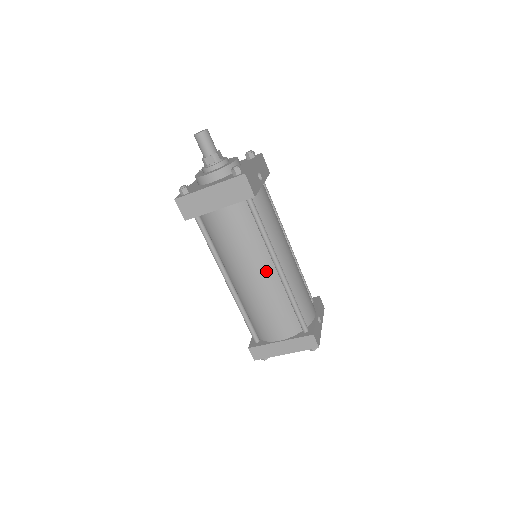
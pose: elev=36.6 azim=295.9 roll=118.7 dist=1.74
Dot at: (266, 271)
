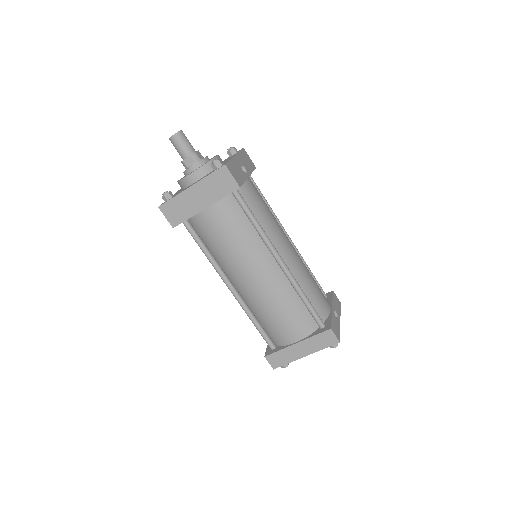
Dot at: (267, 267)
